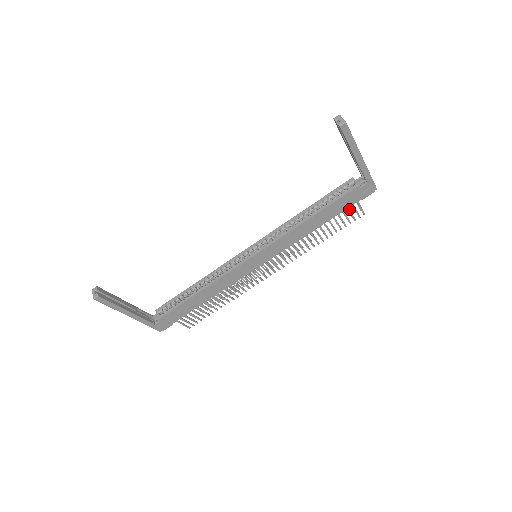
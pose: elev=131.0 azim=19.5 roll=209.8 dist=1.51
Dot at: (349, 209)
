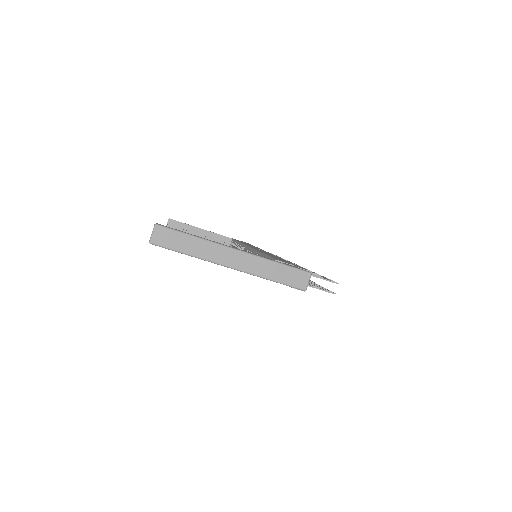
Dot at: occluded
